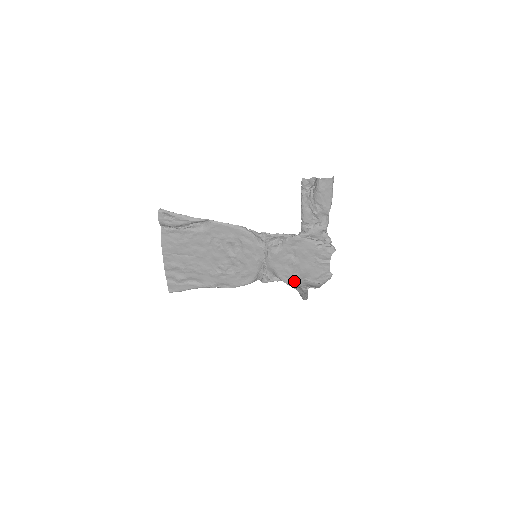
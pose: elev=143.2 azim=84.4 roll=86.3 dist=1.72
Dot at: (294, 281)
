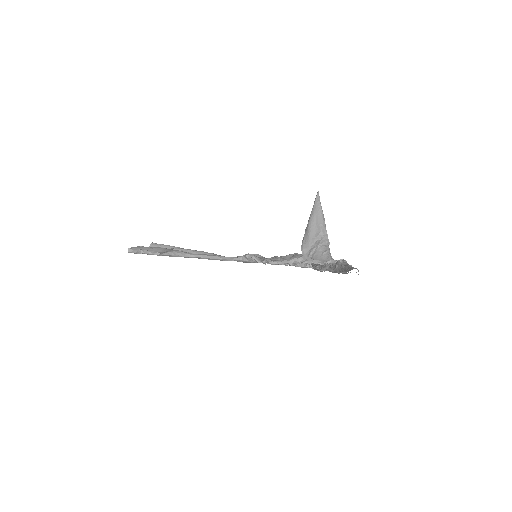
Dot at: occluded
